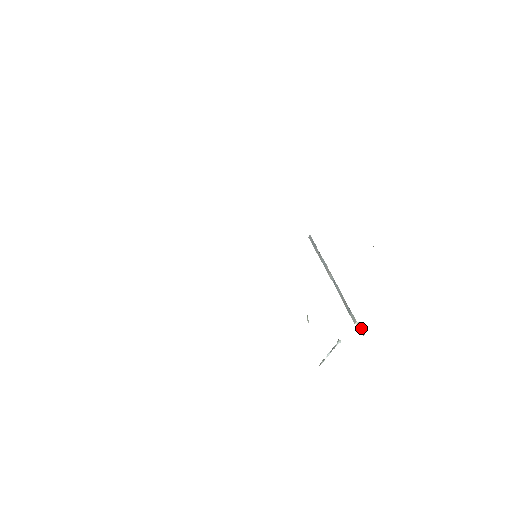
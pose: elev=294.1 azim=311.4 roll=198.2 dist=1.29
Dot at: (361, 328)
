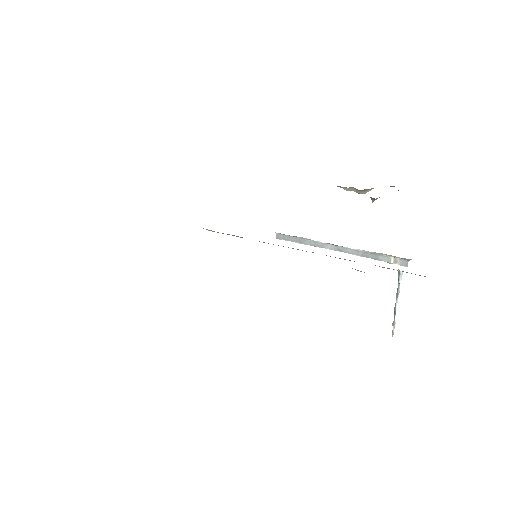
Dot at: (400, 261)
